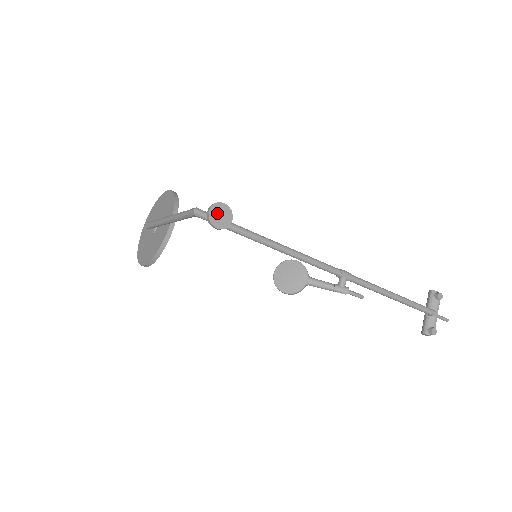
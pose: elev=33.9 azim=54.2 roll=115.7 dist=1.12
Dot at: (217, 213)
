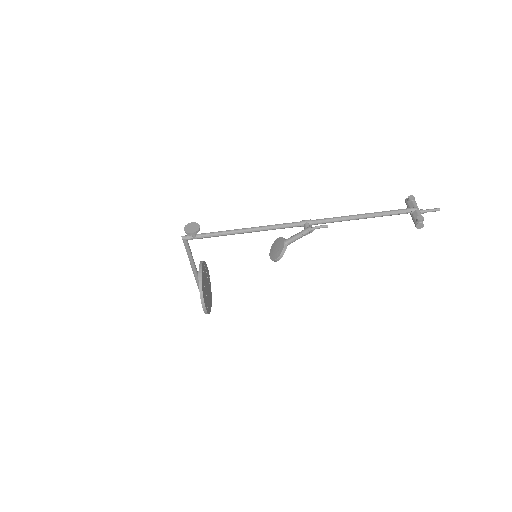
Dot at: (189, 228)
